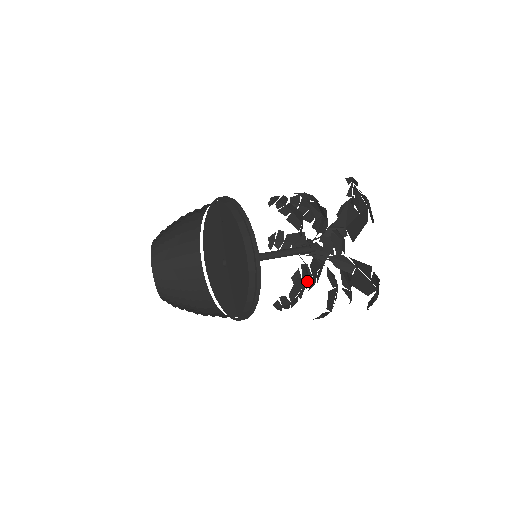
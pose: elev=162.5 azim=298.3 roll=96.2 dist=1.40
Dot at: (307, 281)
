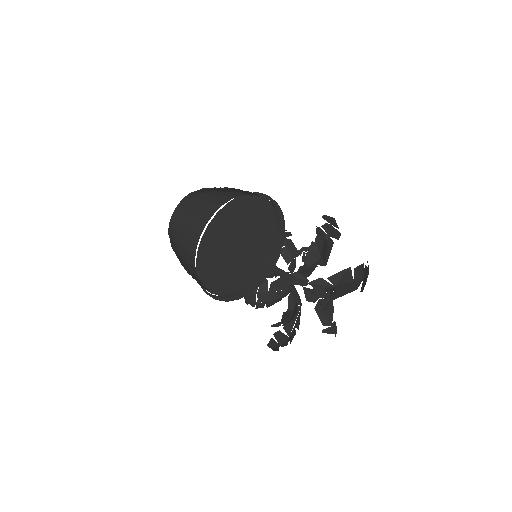
Dot at: (285, 342)
